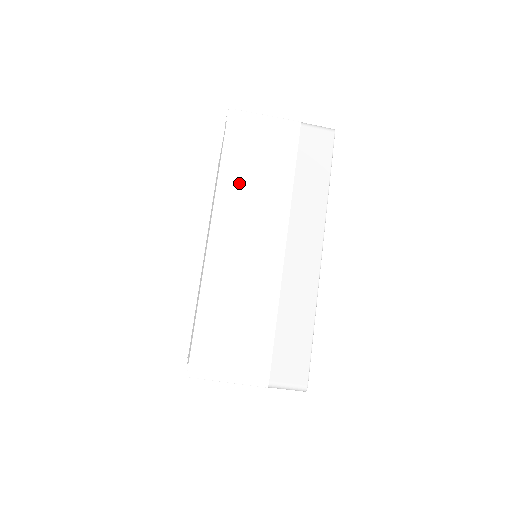
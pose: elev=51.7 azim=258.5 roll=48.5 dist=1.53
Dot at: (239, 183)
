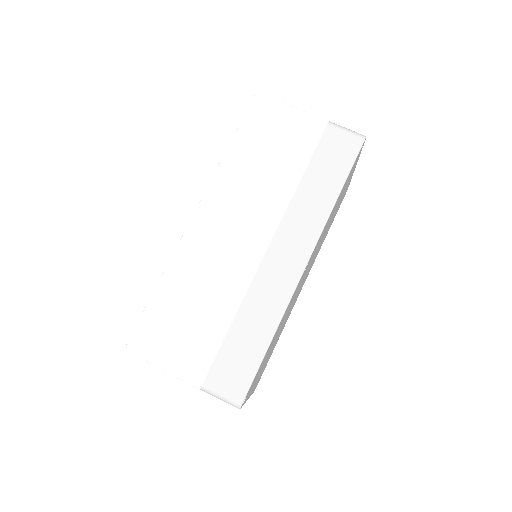
Dot at: (240, 171)
